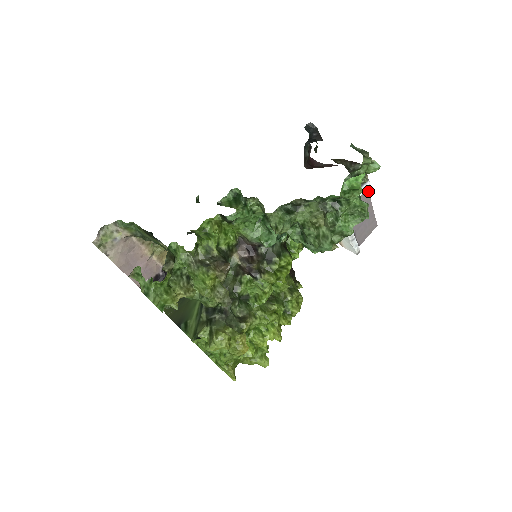
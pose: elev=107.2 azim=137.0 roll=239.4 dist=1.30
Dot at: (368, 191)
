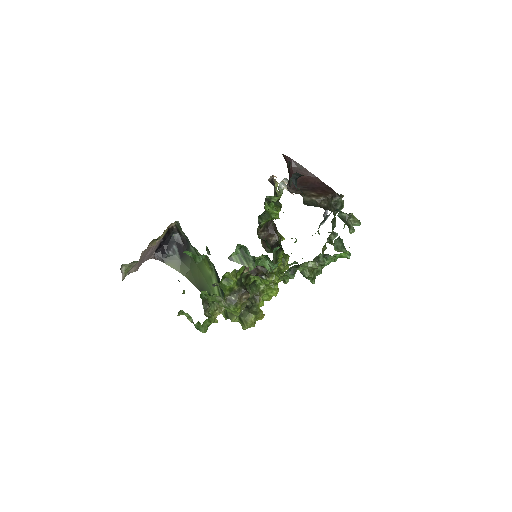
Dot at: occluded
